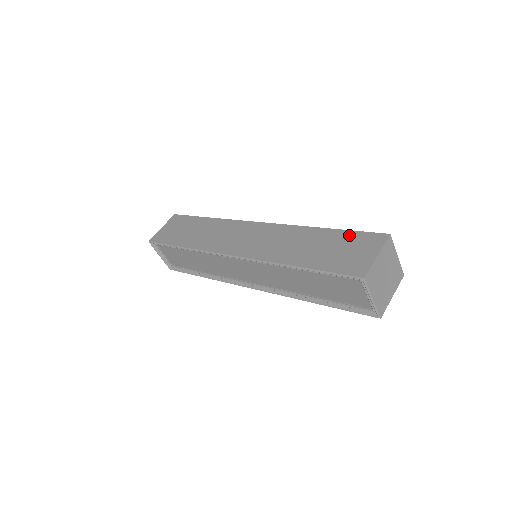
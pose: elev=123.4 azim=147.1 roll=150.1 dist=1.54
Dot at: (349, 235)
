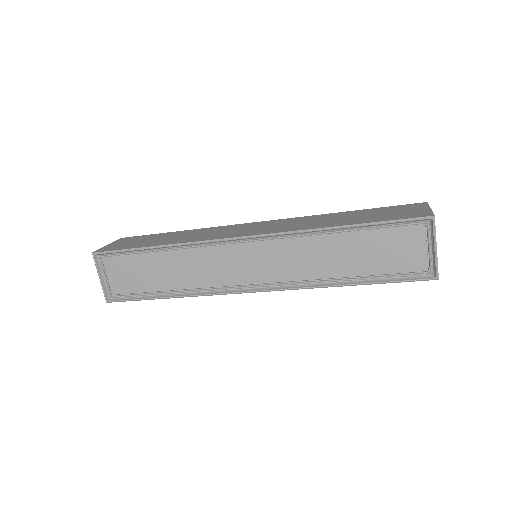
Dot at: (383, 208)
